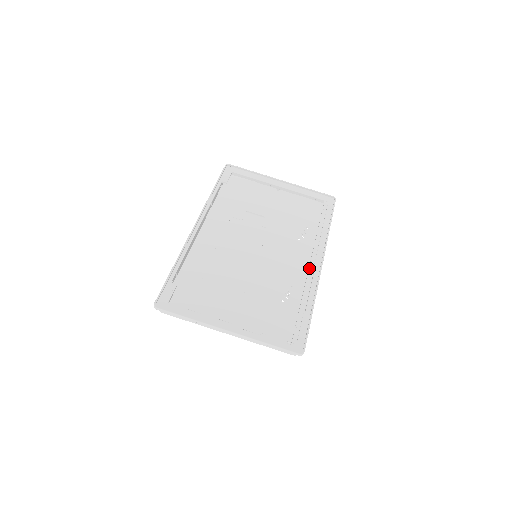
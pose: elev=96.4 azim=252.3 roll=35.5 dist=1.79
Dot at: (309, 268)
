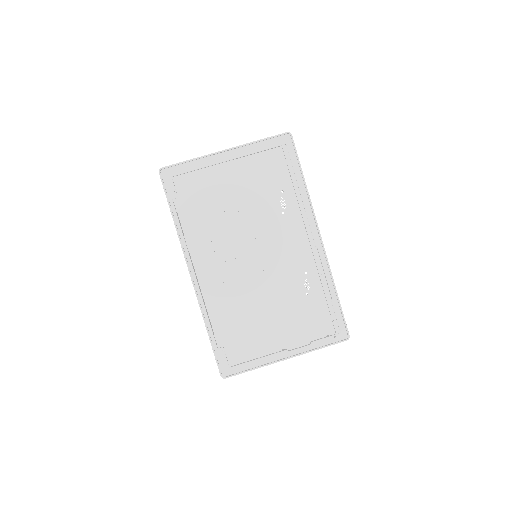
Dot at: (312, 249)
